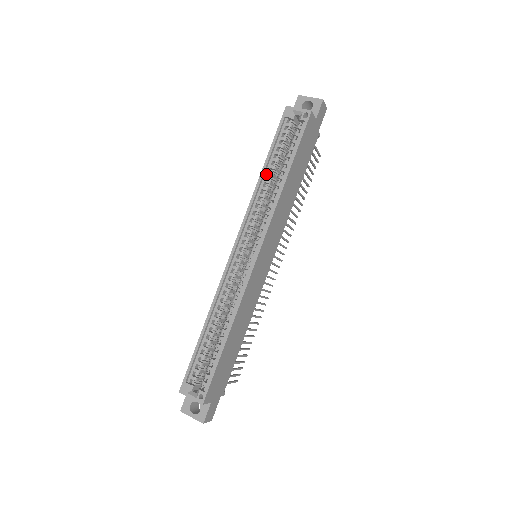
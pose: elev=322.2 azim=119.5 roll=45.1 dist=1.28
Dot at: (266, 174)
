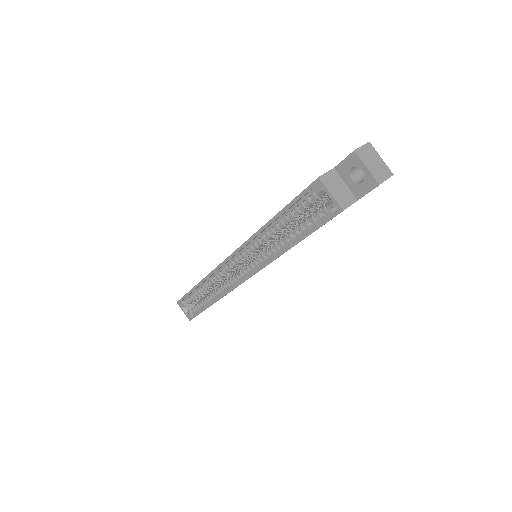
Dot at: (273, 225)
